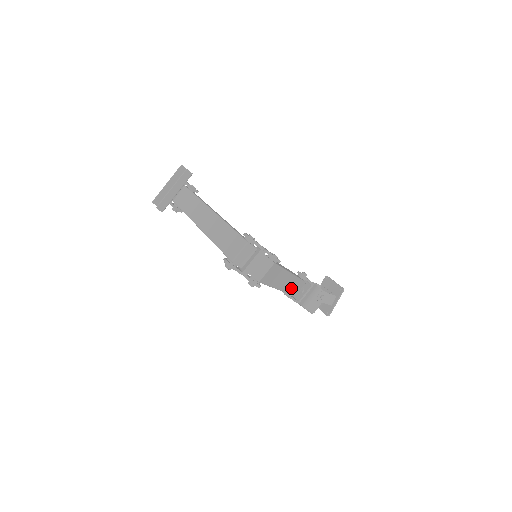
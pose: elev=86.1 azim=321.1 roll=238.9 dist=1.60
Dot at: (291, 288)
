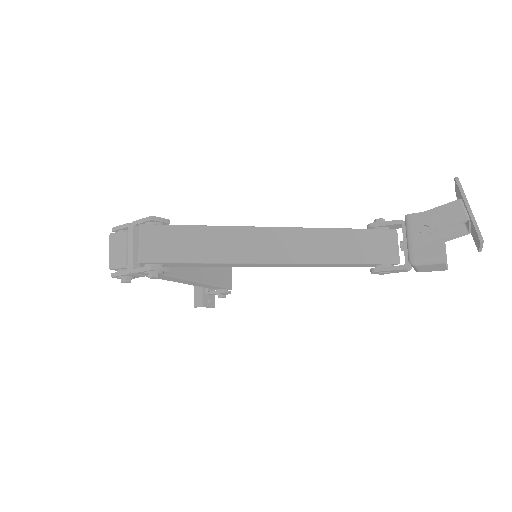
Dot at: (335, 252)
